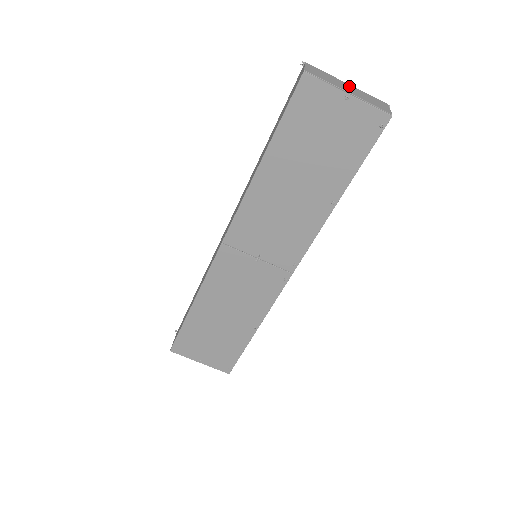
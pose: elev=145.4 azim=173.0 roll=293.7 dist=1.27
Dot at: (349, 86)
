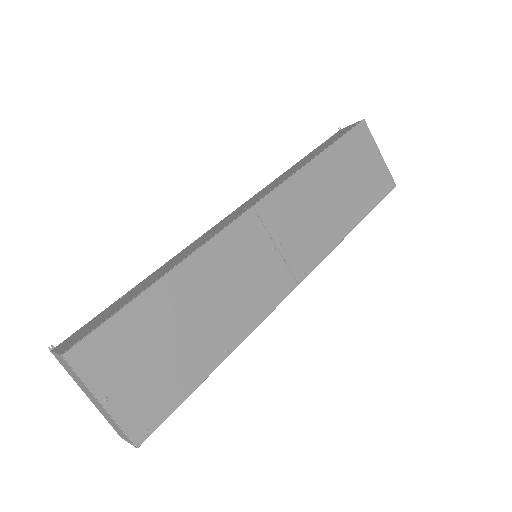
Dot at: occluded
